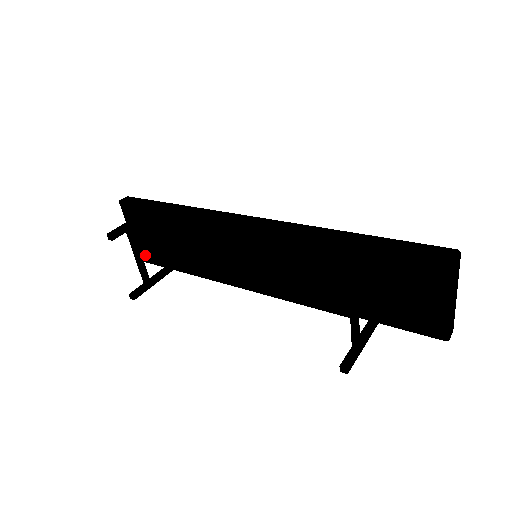
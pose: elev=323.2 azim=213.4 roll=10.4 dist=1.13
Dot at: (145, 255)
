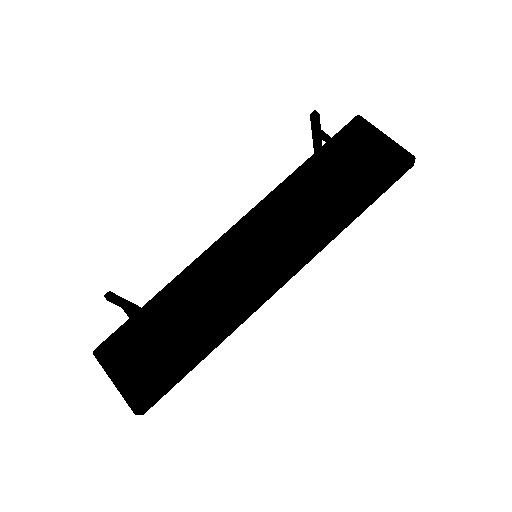
Dot at: (152, 323)
